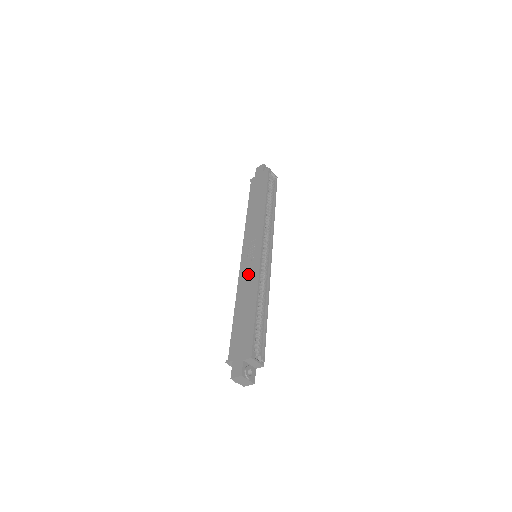
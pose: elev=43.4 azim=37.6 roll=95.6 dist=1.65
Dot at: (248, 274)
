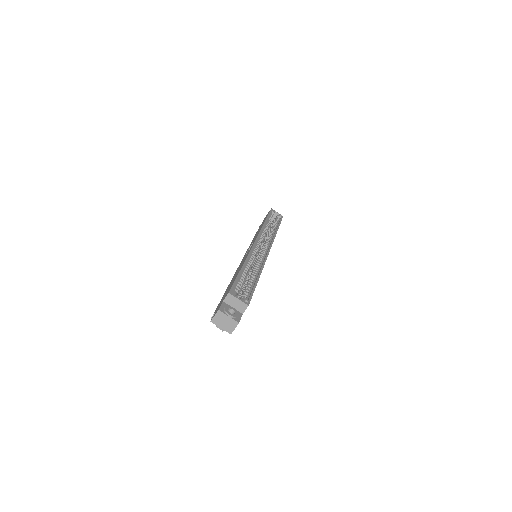
Dot at: (242, 261)
